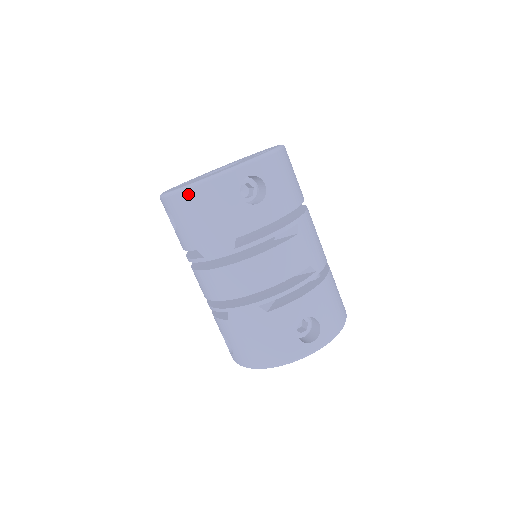
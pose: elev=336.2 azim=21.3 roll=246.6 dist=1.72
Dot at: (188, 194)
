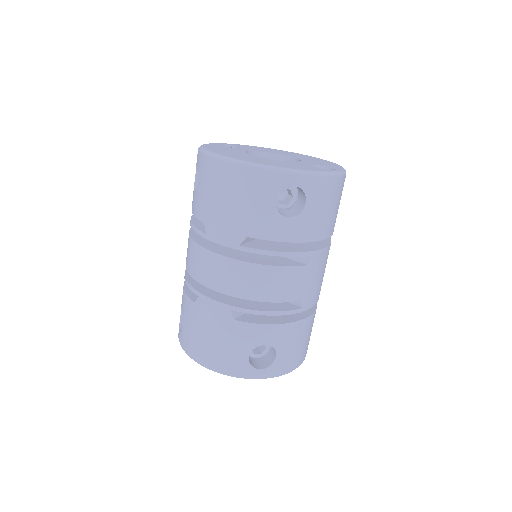
Dot at: (227, 167)
